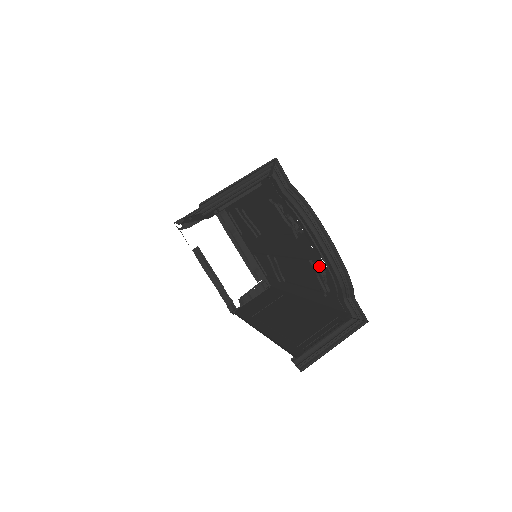
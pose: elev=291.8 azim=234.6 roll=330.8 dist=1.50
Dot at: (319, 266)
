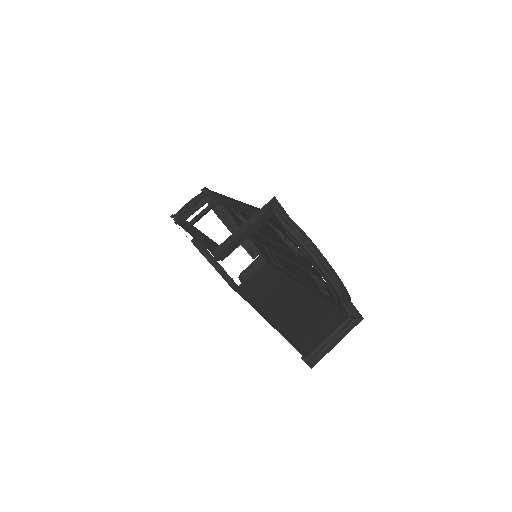
Dot at: (319, 279)
